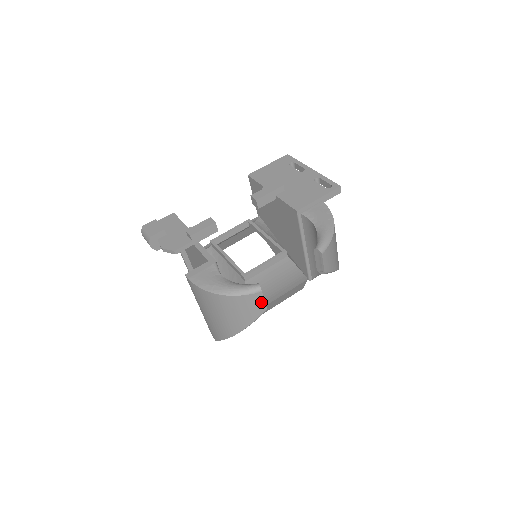
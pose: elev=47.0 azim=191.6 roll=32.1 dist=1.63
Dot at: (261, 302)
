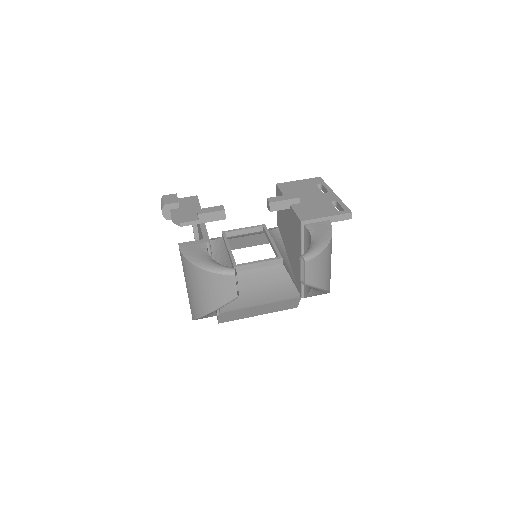
Dot at: (233, 287)
